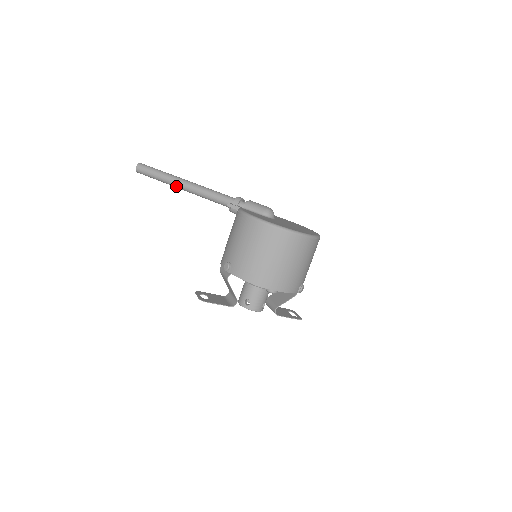
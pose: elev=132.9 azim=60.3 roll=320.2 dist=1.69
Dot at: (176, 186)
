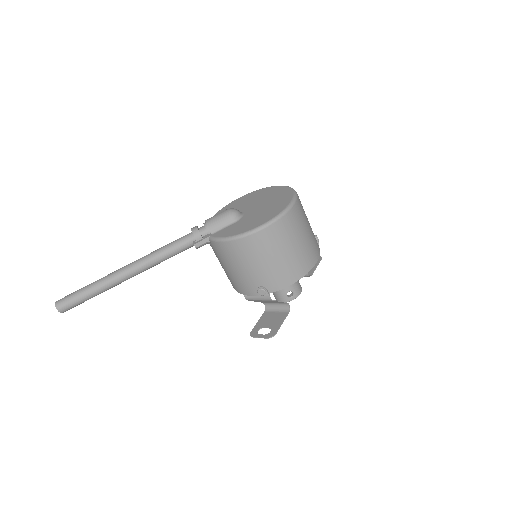
Dot at: occluded
